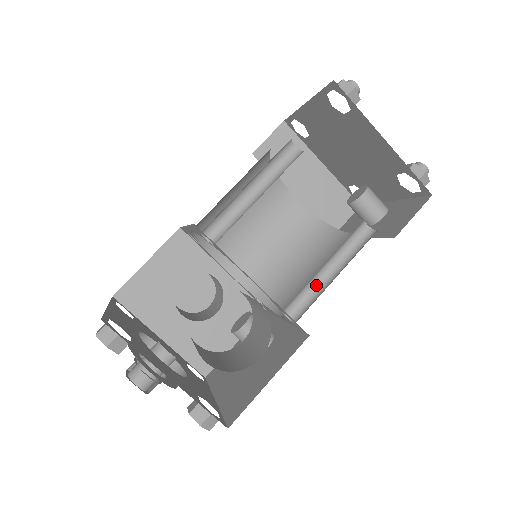
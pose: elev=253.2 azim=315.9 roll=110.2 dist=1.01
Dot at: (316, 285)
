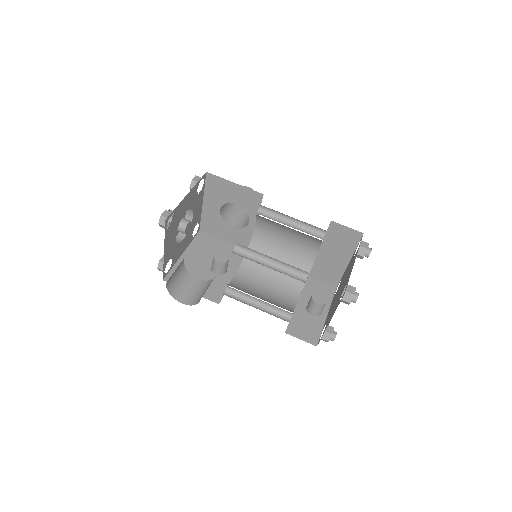
Dot at: (249, 297)
